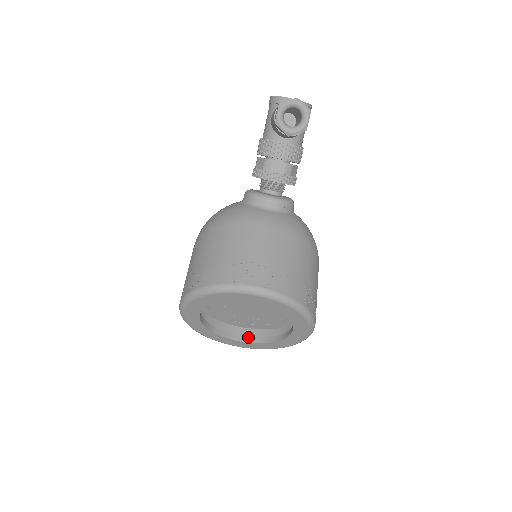
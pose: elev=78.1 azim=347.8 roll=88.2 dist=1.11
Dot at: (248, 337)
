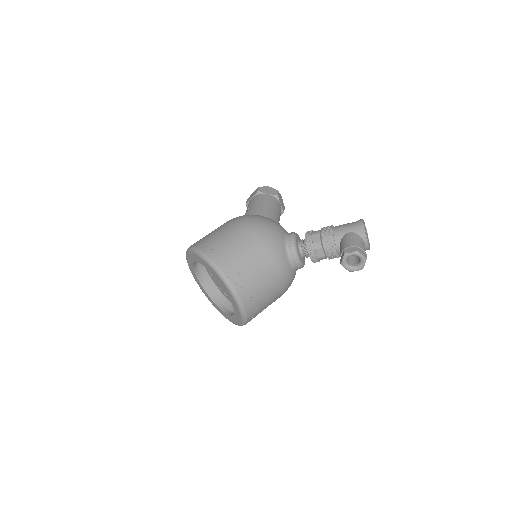
Dot at: (204, 282)
